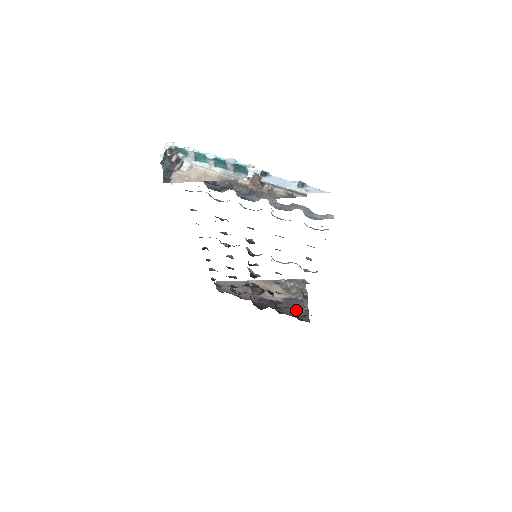
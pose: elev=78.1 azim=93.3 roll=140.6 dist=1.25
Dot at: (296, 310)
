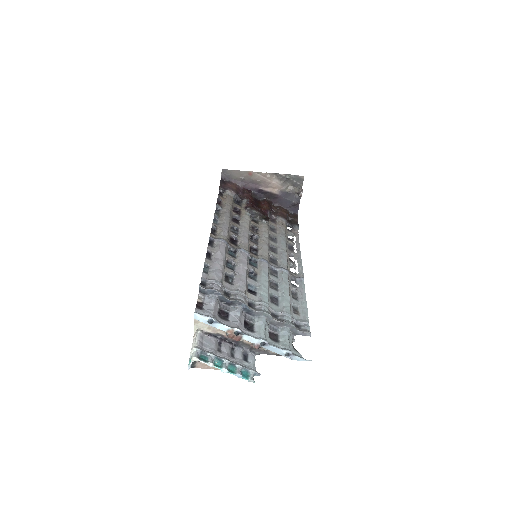
Dot at: (289, 203)
